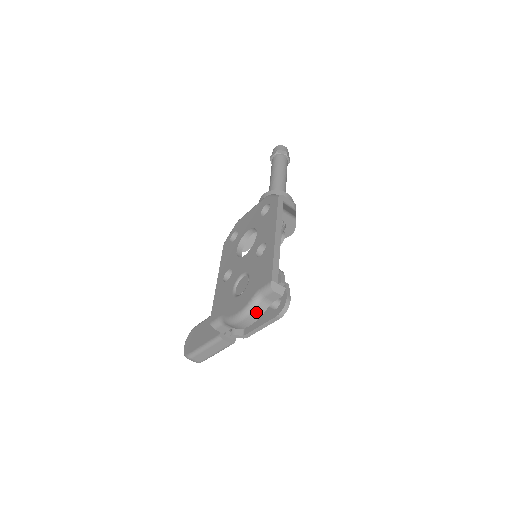
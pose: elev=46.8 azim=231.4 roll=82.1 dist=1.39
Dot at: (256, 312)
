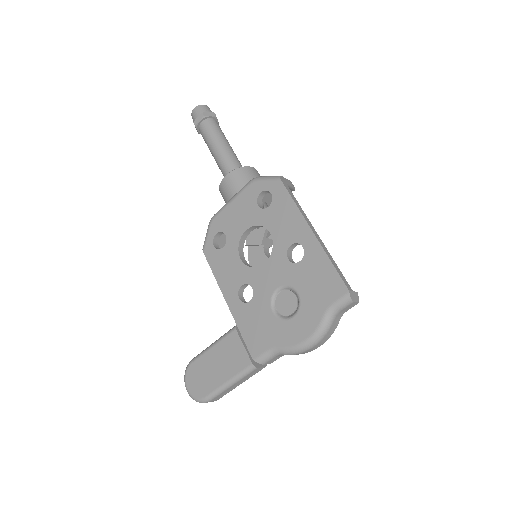
Dot at: (330, 331)
